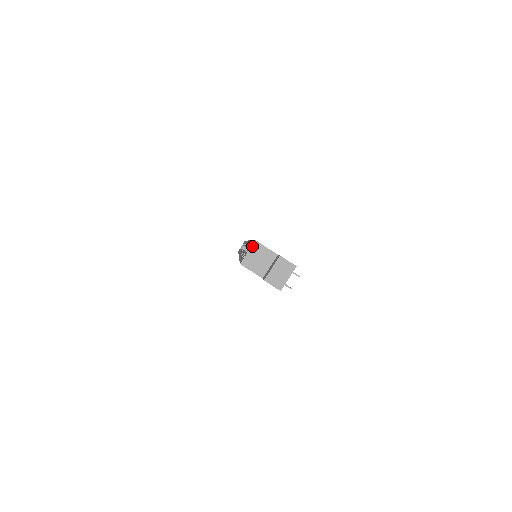
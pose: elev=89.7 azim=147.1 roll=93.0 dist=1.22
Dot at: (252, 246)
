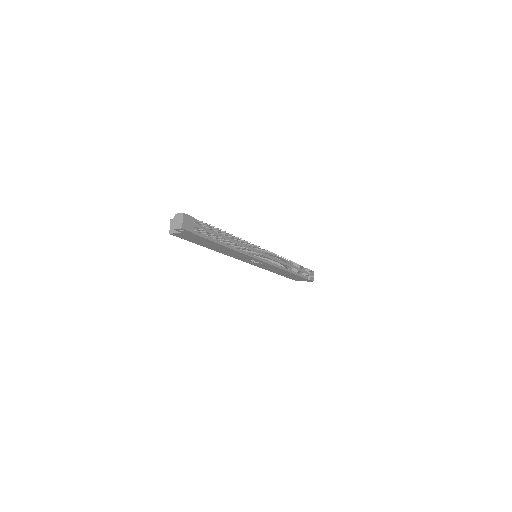
Dot at: (170, 223)
